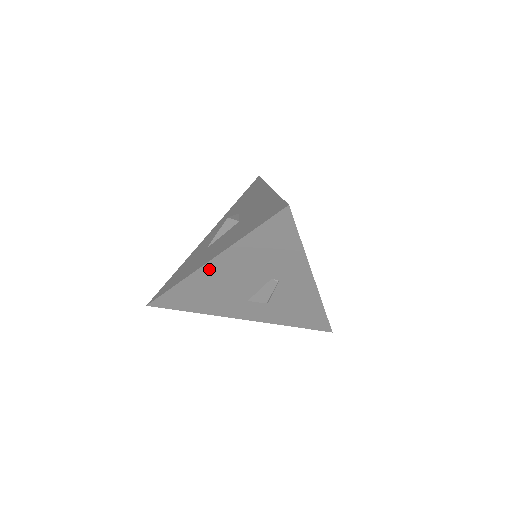
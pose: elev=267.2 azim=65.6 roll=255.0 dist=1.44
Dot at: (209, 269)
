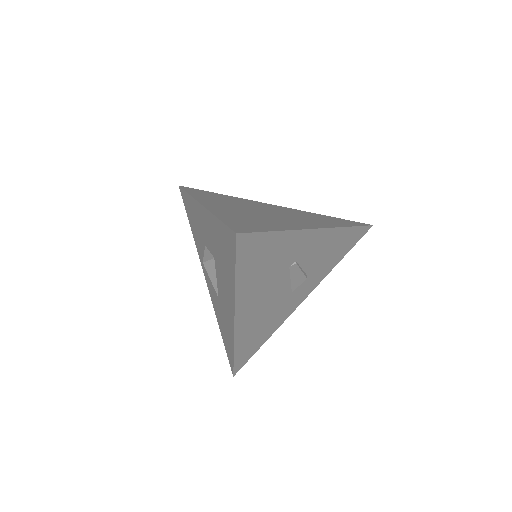
Dot at: (241, 320)
